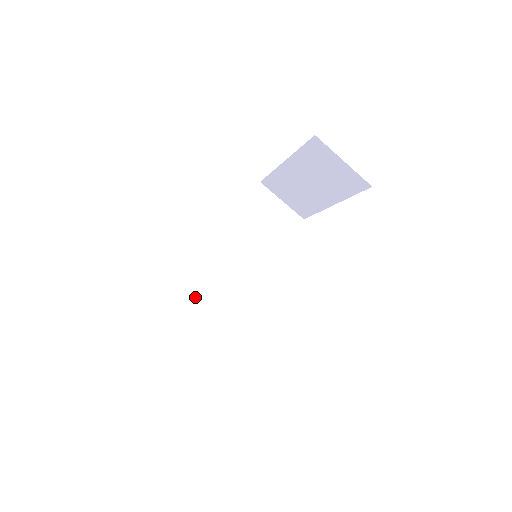
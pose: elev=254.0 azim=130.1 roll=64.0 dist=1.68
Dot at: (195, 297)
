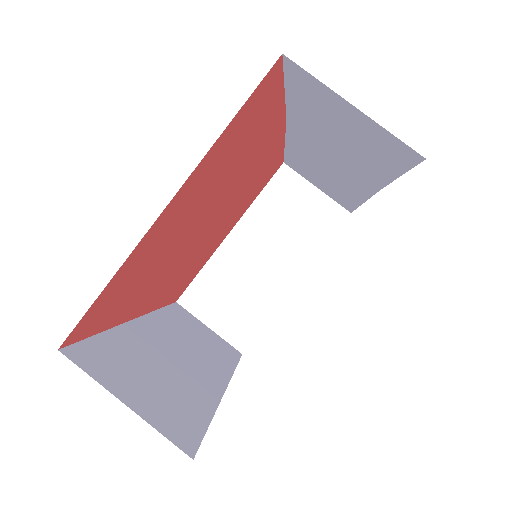
Dot at: (130, 361)
